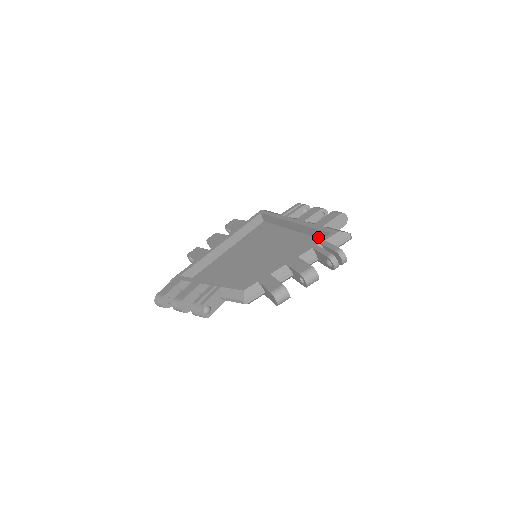
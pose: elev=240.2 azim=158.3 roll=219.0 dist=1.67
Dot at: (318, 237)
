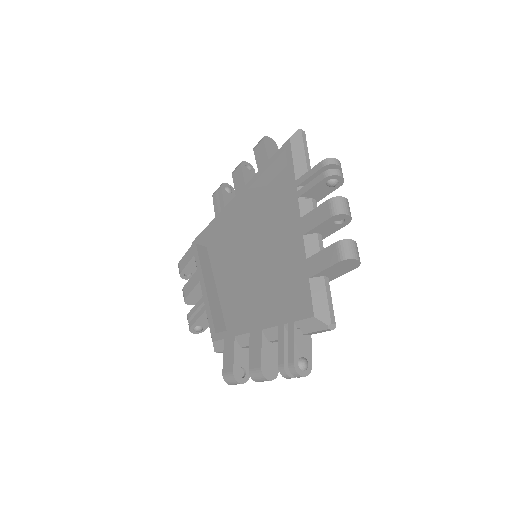
Dot at: occluded
